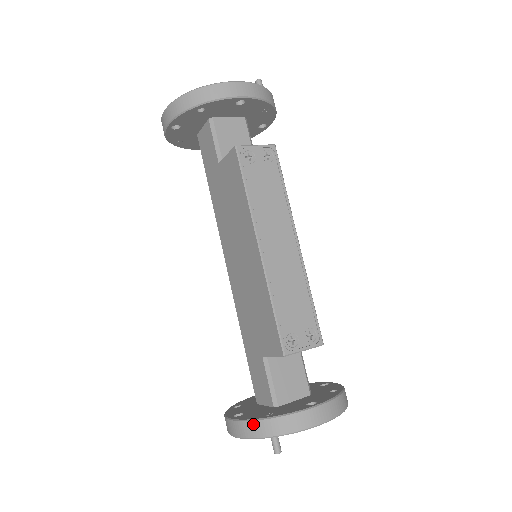
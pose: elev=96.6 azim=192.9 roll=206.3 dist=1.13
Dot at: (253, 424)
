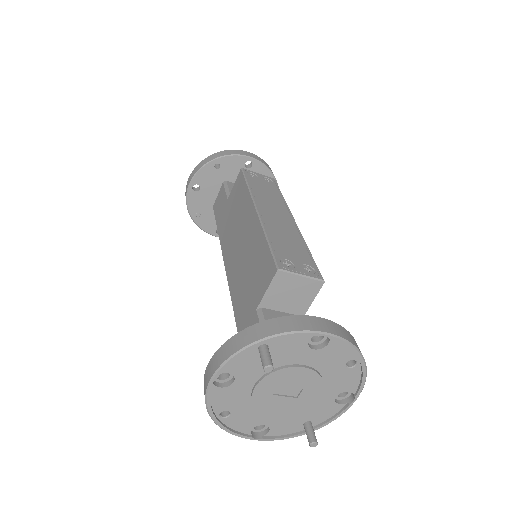
Dot at: (238, 336)
